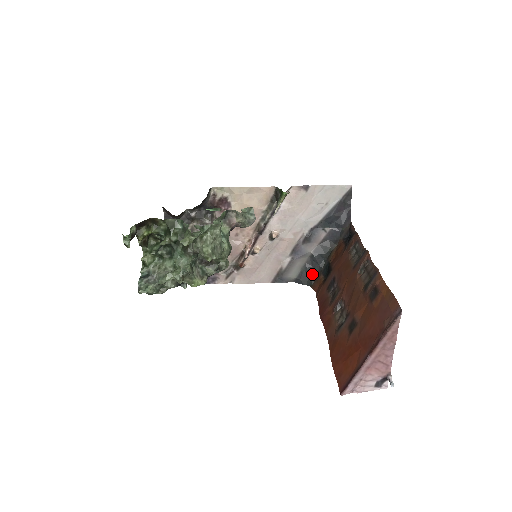
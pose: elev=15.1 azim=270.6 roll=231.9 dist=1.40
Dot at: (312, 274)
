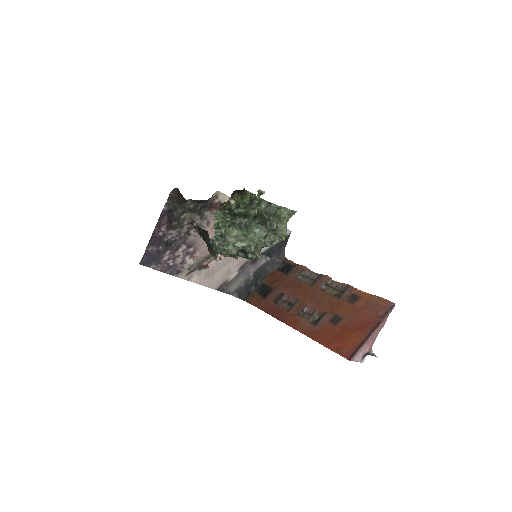
Dot at: (247, 291)
